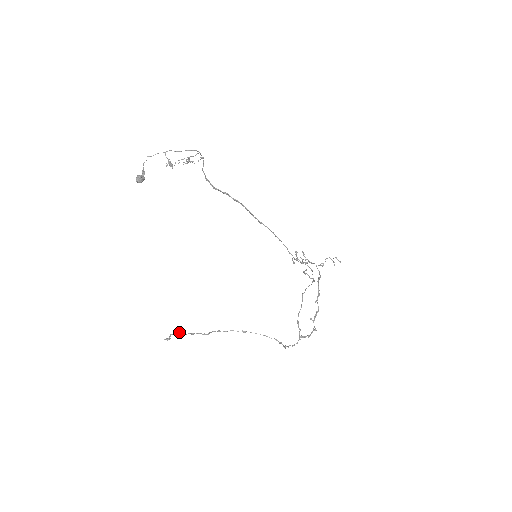
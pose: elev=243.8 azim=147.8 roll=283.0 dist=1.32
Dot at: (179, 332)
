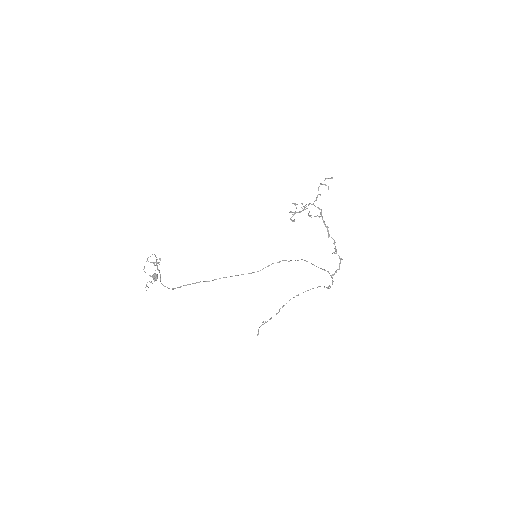
Dot at: (261, 325)
